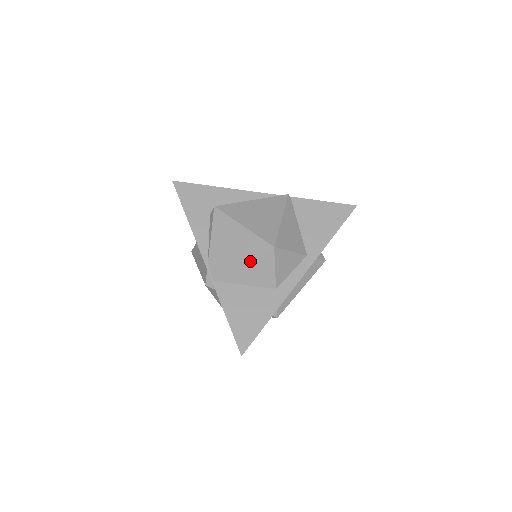
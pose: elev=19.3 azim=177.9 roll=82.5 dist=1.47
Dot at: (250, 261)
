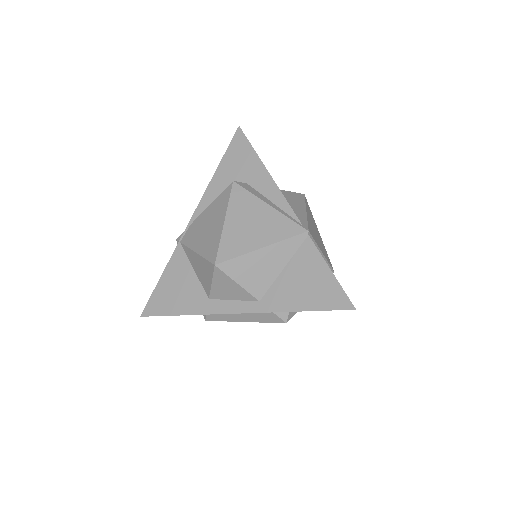
Dot at: (200, 256)
